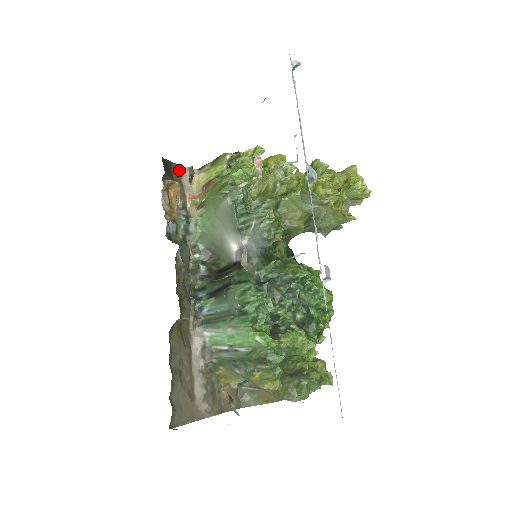
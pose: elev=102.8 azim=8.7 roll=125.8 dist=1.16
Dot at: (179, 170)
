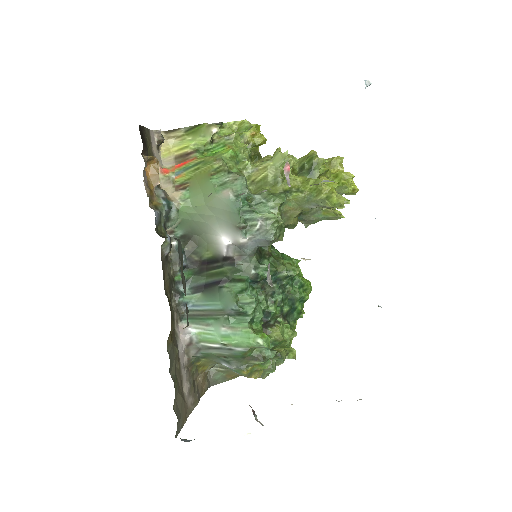
Dot at: (149, 136)
